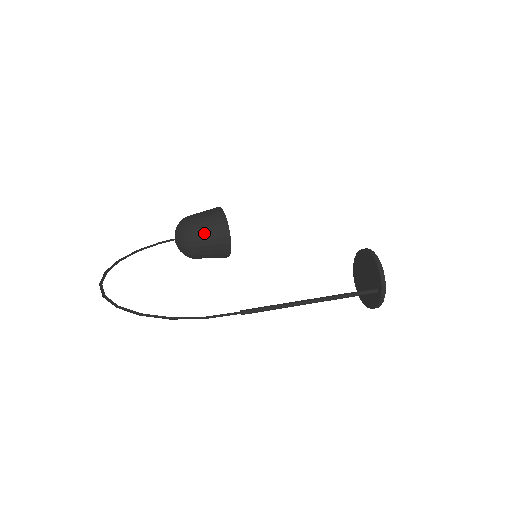
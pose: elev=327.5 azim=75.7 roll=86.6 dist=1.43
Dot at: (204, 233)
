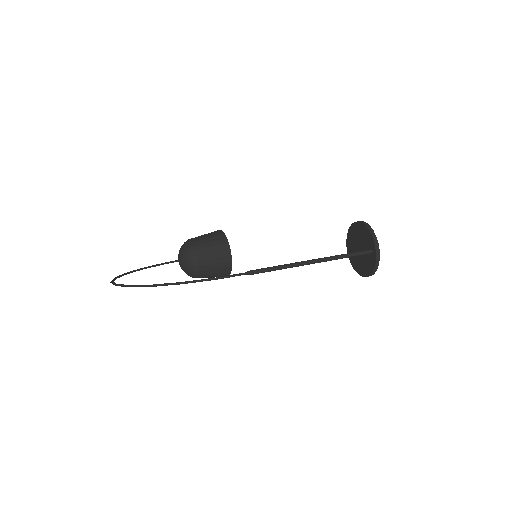
Dot at: (206, 247)
